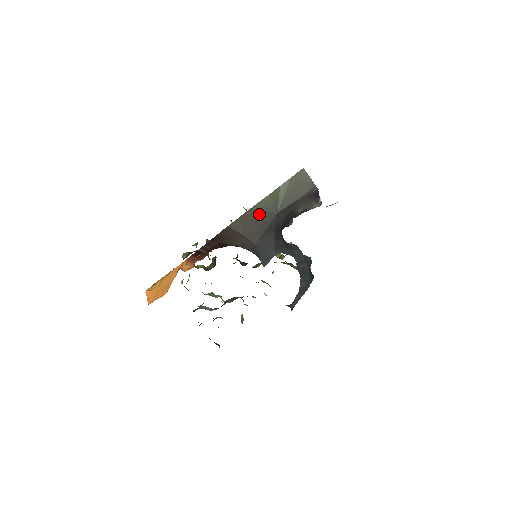
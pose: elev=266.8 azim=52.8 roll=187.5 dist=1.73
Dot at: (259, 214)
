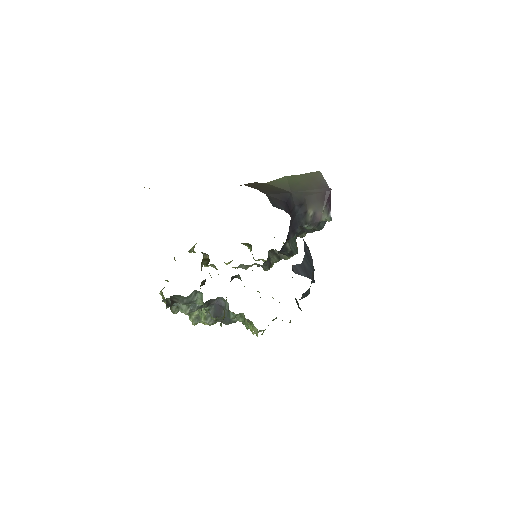
Dot at: (274, 187)
